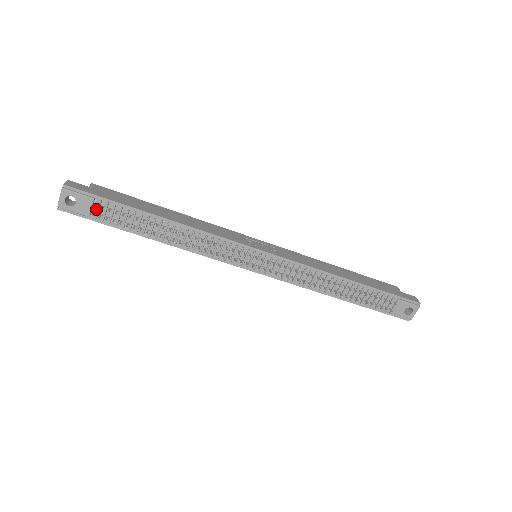
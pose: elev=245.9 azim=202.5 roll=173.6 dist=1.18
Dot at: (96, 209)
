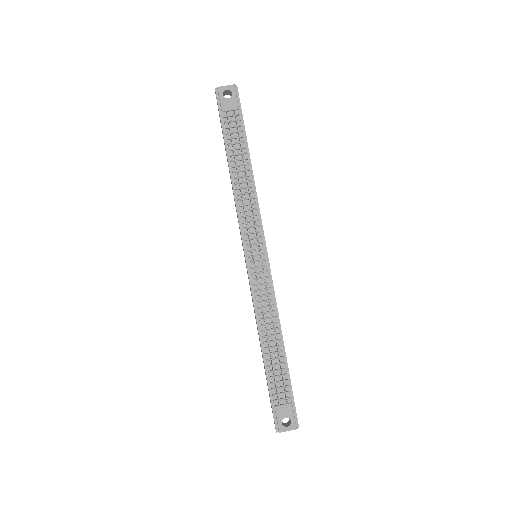
Dot at: (231, 114)
